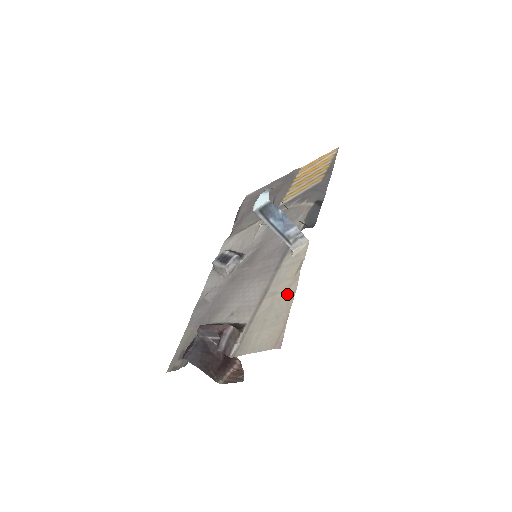
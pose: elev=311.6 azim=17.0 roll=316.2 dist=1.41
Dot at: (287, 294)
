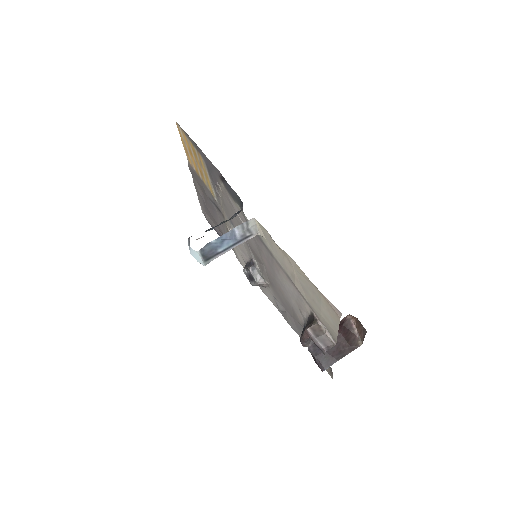
Dot at: (296, 270)
